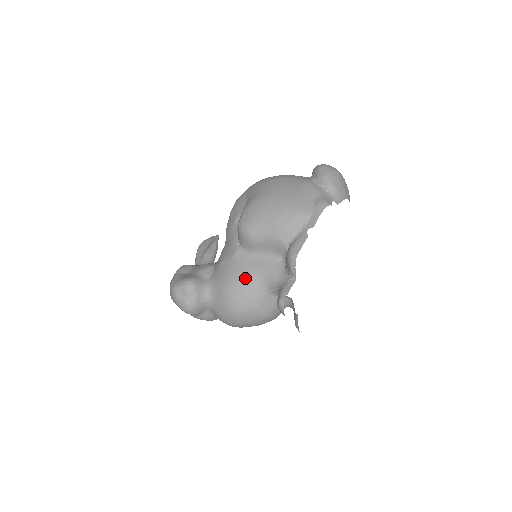
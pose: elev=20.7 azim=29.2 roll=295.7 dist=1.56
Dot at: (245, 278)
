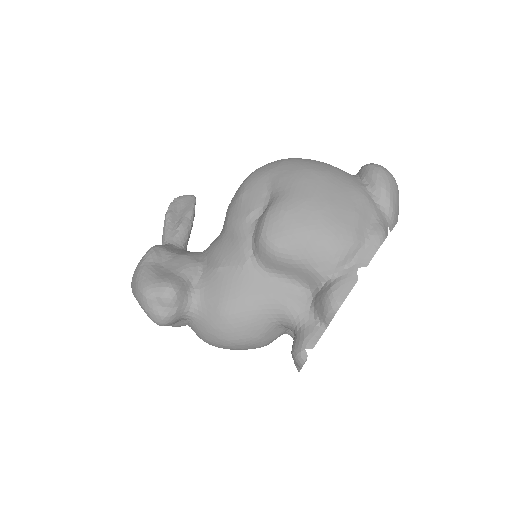
Dot at: (253, 303)
